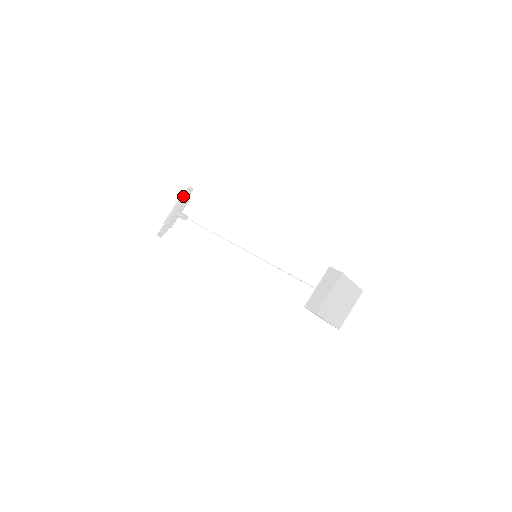
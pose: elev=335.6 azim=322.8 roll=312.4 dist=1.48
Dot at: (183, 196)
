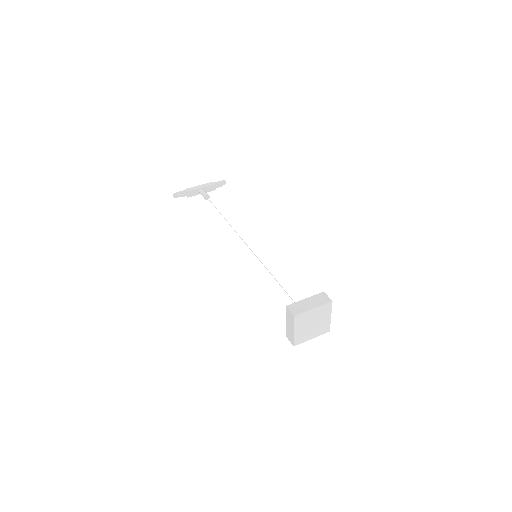
Dot at: (215, 183)
